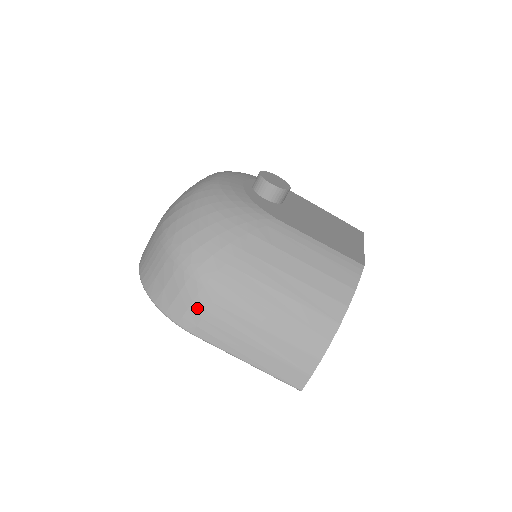
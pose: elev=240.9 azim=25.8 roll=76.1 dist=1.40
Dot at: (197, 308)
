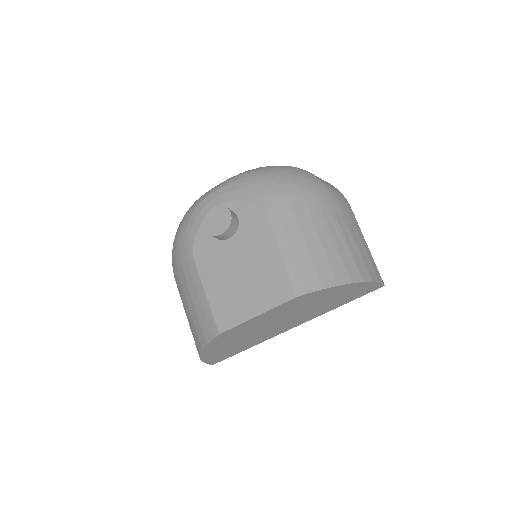
Dot at: occluded
